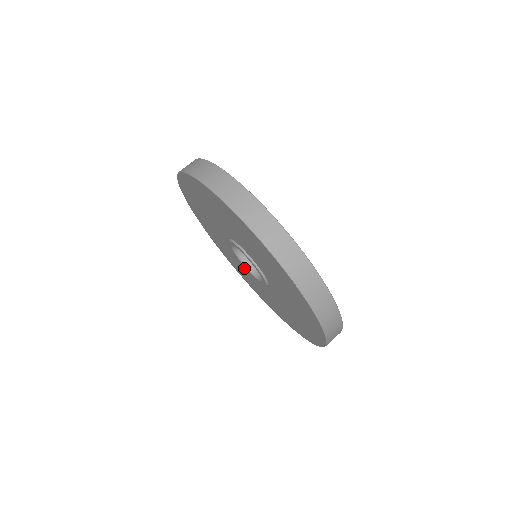
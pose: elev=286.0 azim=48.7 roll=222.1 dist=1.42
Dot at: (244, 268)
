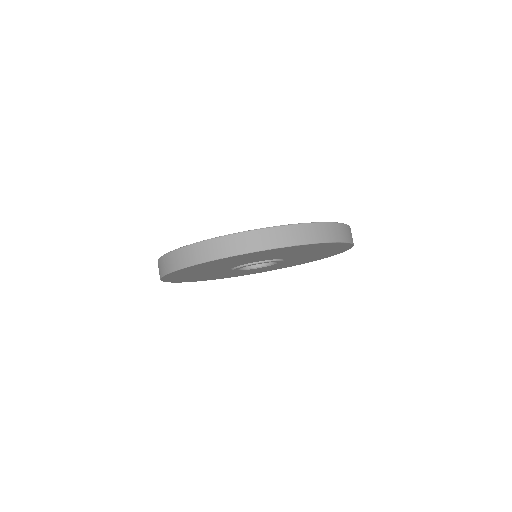
Dot at: (265, 267)
